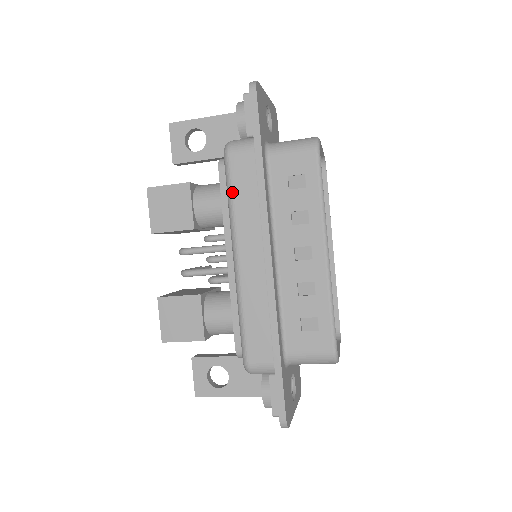
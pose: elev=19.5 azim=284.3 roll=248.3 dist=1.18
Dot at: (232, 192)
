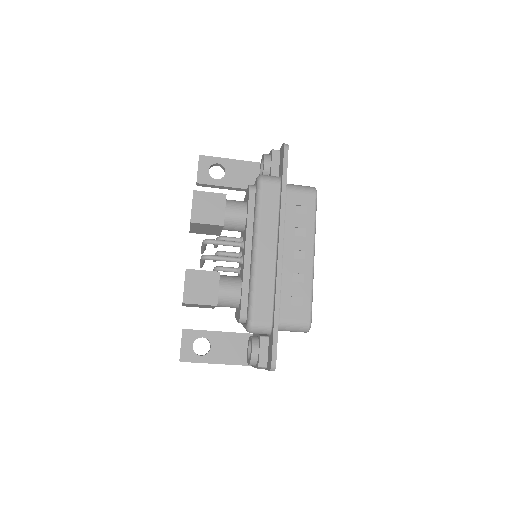
Dot at: (261, 206)
